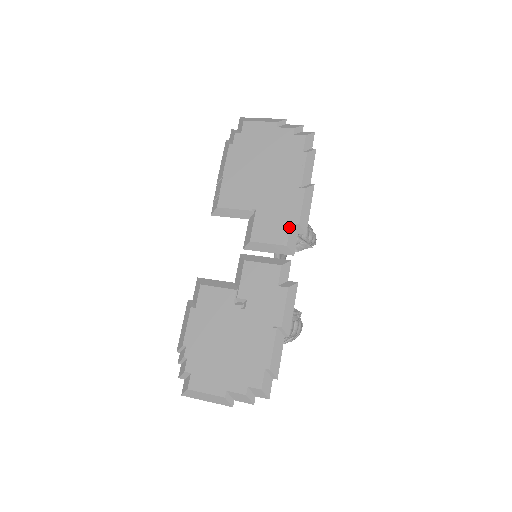
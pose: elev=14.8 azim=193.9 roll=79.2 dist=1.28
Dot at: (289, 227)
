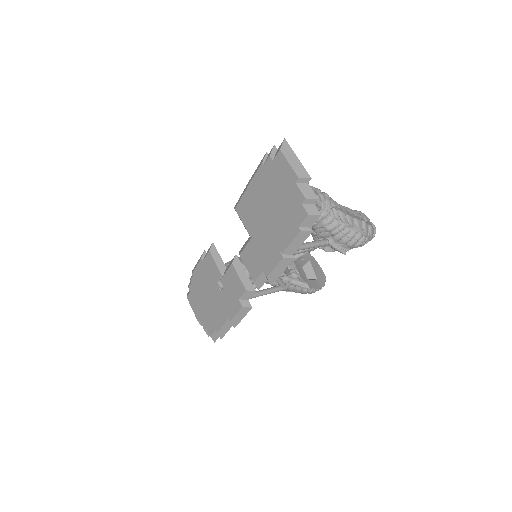
Dot at: (261, 272)
